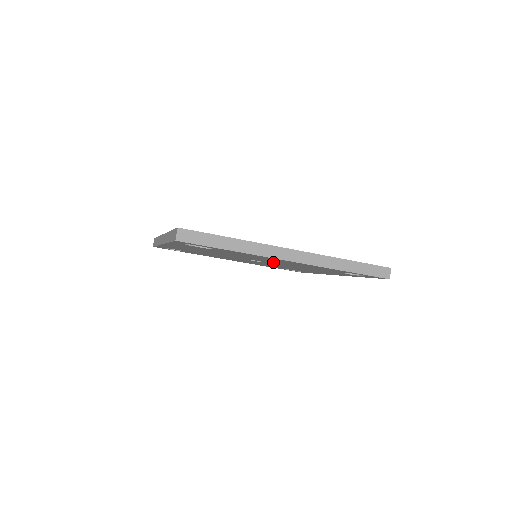
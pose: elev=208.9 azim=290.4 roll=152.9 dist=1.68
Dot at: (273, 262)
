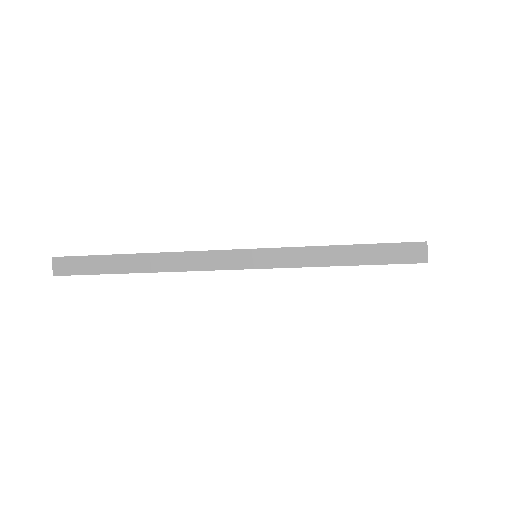
Dot at: occluded
